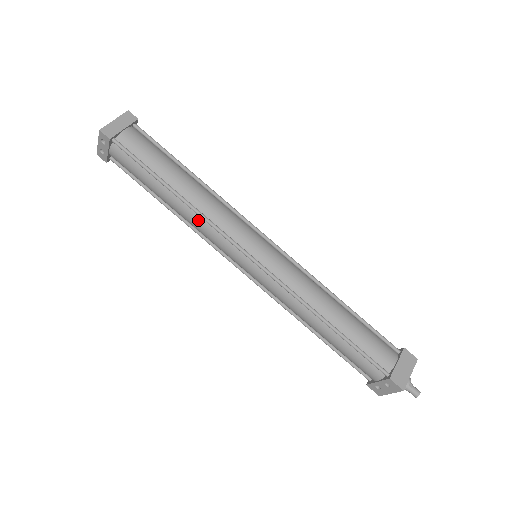
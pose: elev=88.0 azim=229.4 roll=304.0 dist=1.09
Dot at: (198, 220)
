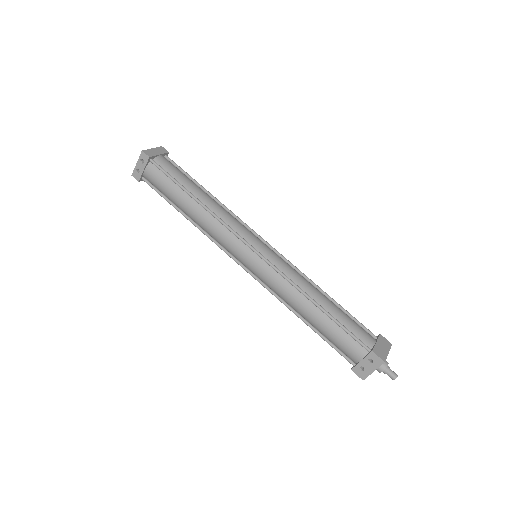
Dot at: (212, 221)
